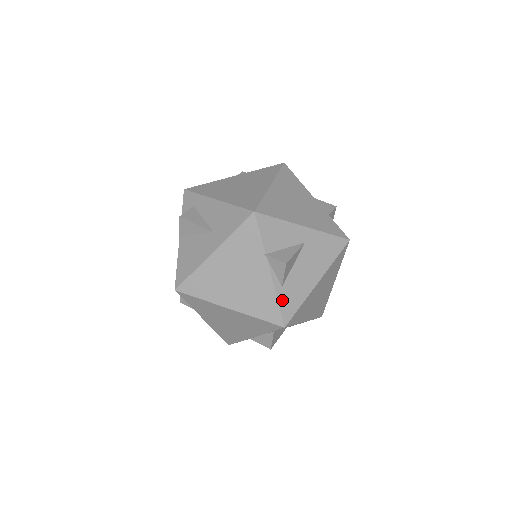
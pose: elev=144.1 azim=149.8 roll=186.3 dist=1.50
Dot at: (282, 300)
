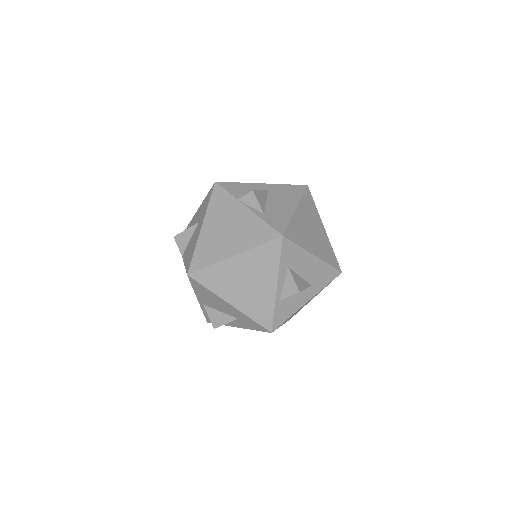
Dot at: (269, 221)
